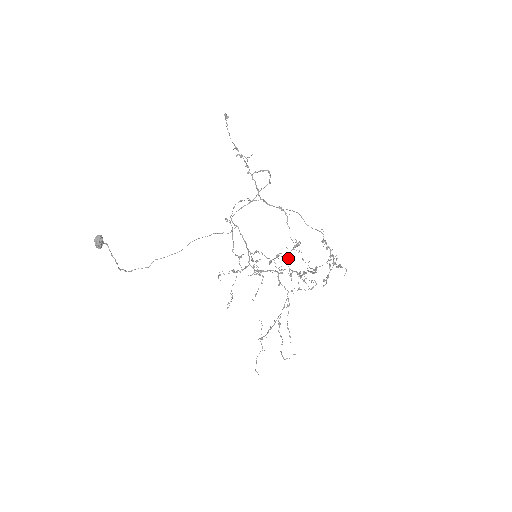
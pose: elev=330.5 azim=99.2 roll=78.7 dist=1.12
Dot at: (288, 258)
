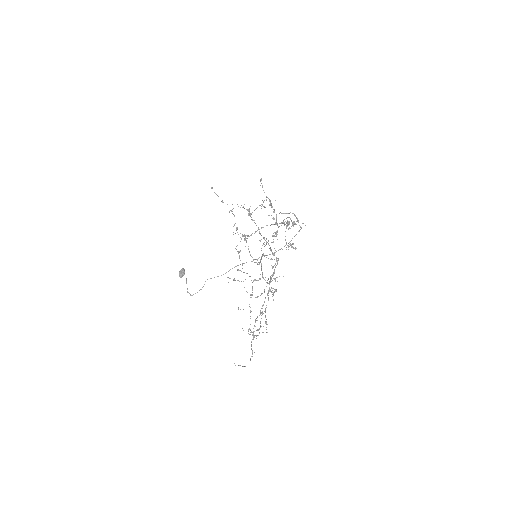
Dot at: (267, 242)
